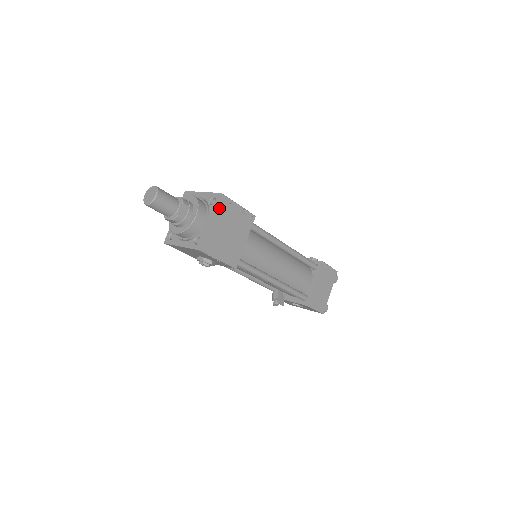
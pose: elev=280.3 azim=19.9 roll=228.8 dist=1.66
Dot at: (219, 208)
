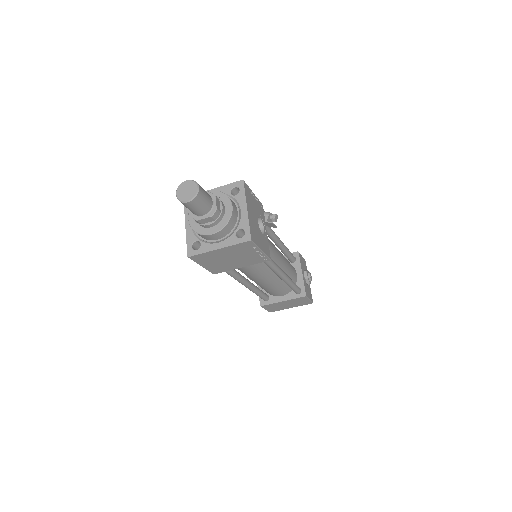
Dot at: (237, 246)
